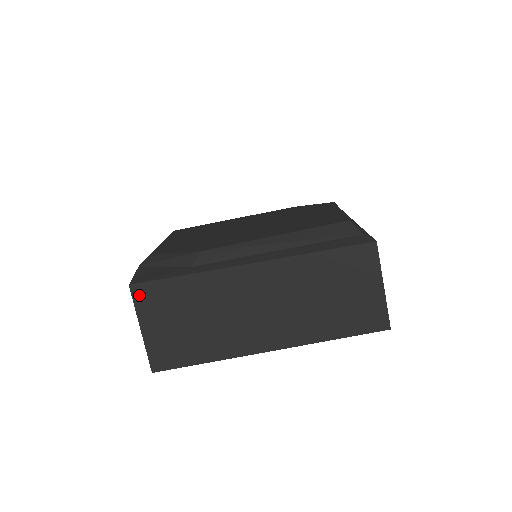
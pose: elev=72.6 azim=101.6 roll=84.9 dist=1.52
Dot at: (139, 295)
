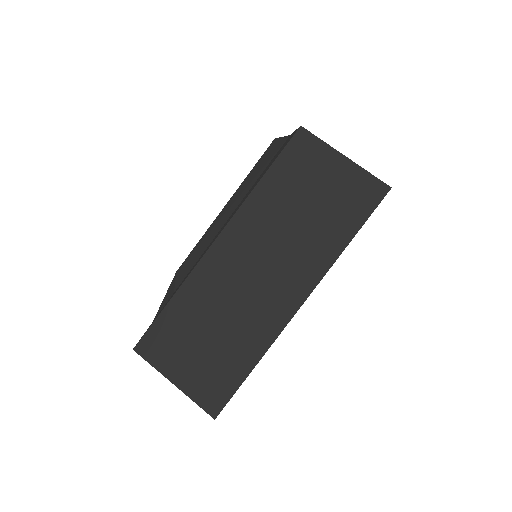
Dot at: (147, 352)
